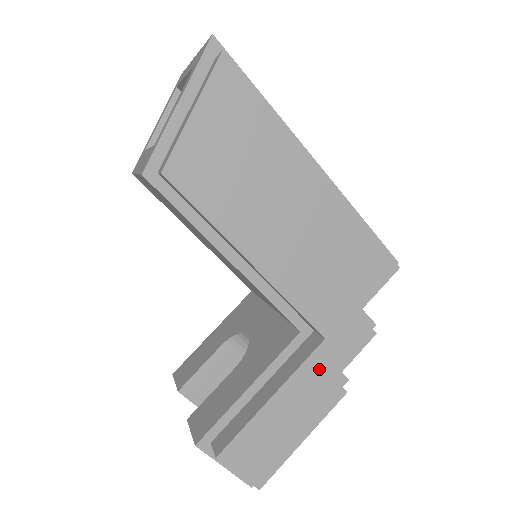
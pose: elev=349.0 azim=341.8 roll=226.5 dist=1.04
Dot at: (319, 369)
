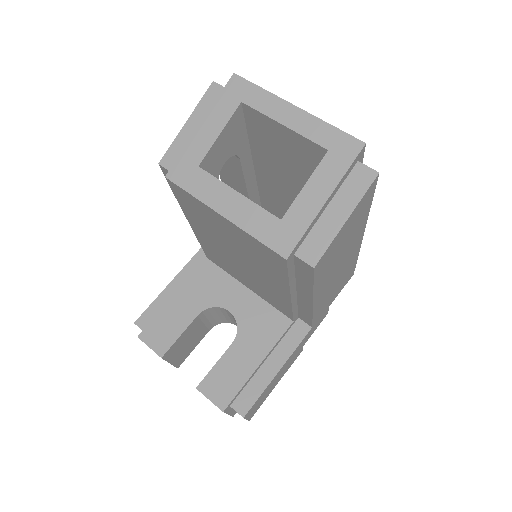
Dot at: occluded
